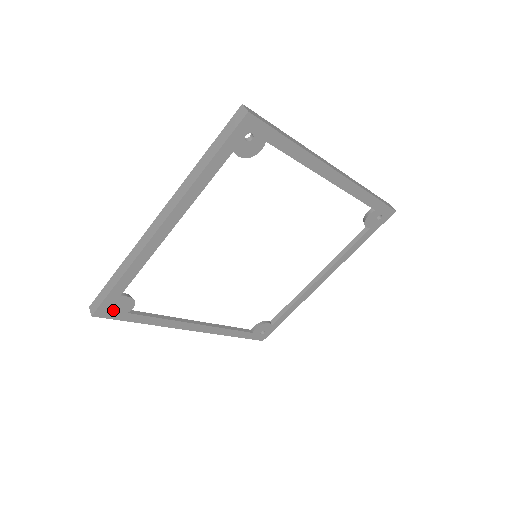
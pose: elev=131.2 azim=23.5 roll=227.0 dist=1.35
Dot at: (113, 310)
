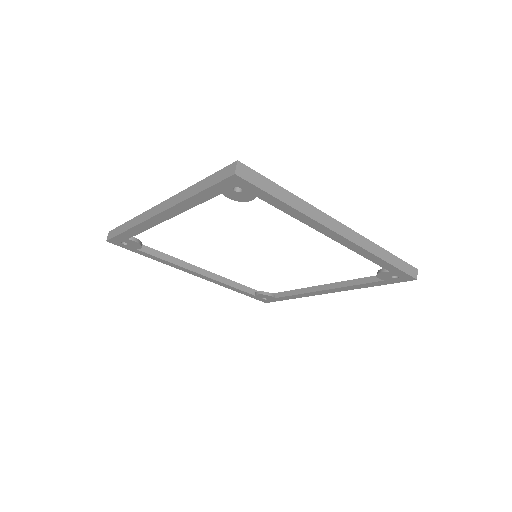
Dot at: (124, 243)
